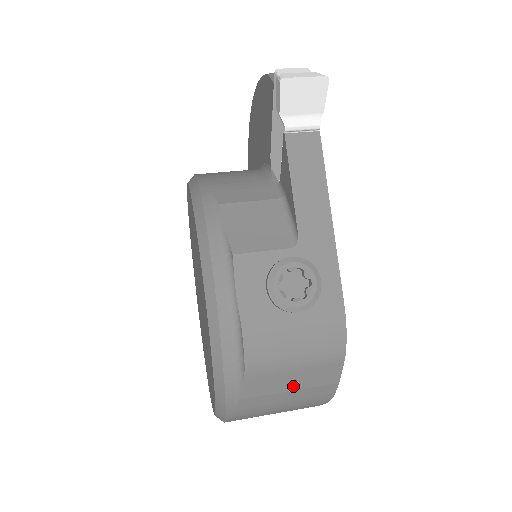
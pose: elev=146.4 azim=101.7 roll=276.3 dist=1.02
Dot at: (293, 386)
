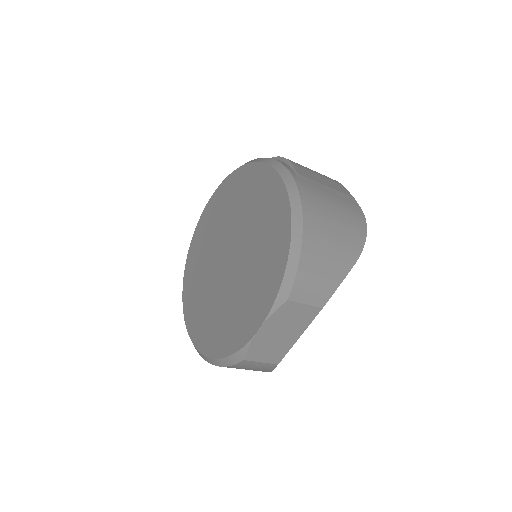
Dot at: (326, 184)
